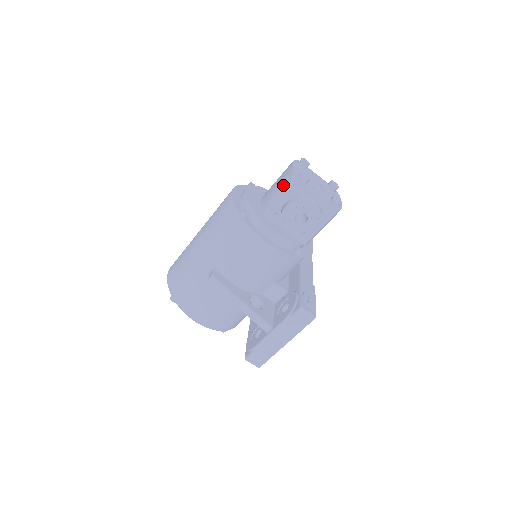
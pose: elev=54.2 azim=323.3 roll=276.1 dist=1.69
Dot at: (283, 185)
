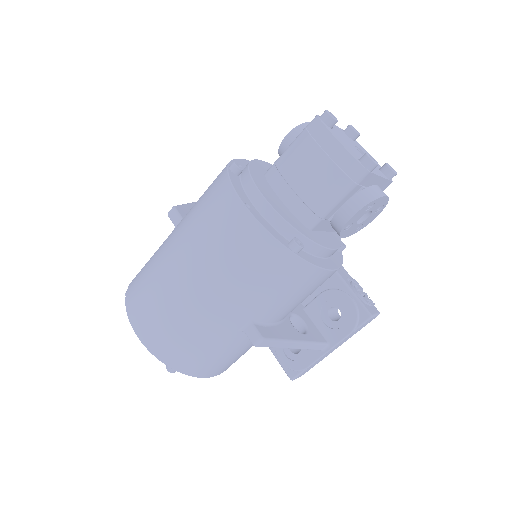
Dot at: (338, 181)
